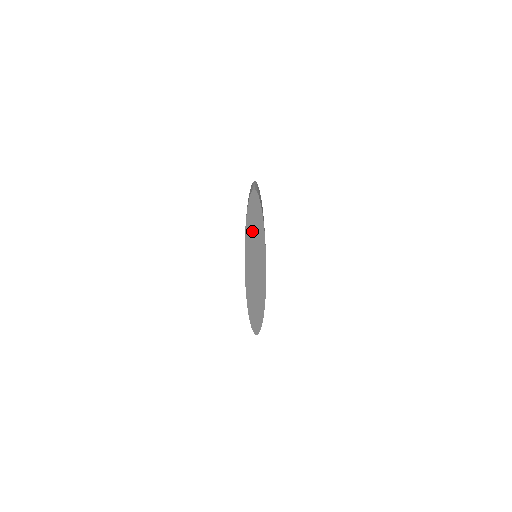
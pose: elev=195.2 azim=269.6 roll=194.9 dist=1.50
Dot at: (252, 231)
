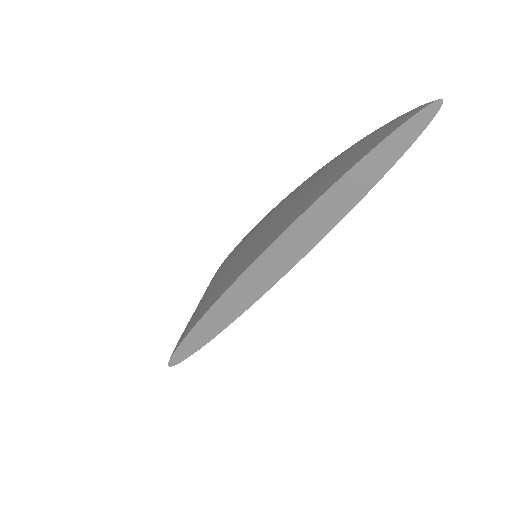
Dot at: (354, 179)
